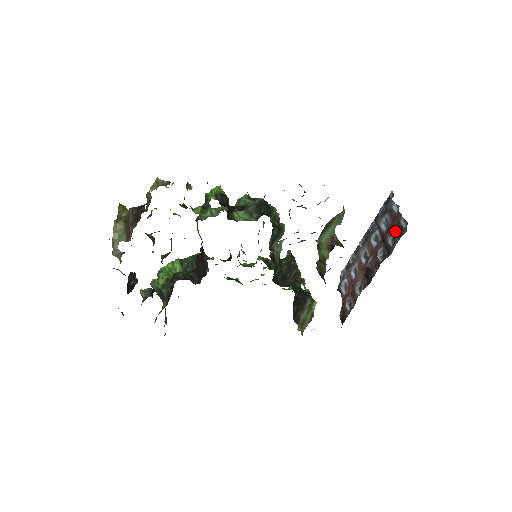
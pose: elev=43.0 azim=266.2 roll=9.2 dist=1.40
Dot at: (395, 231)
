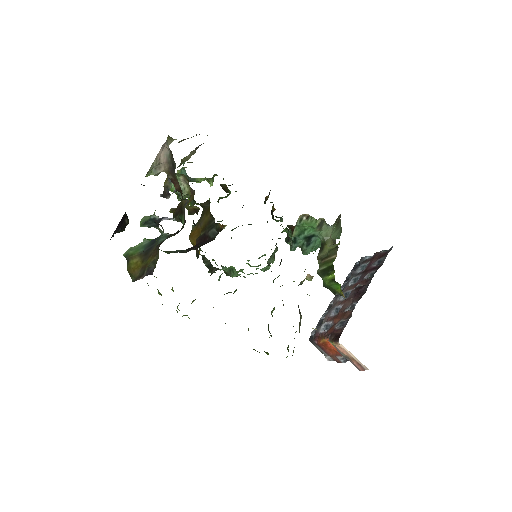
Dot at: (378, 258)
